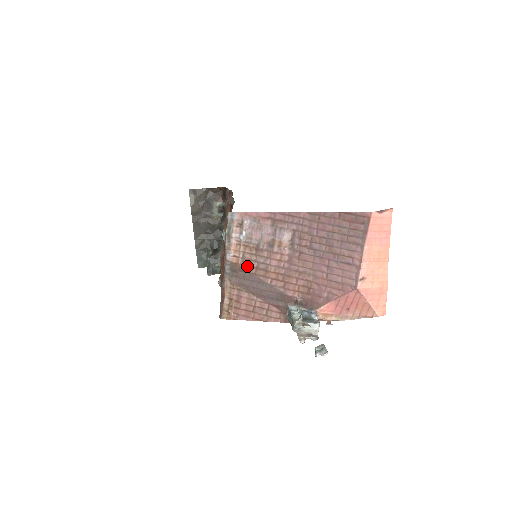
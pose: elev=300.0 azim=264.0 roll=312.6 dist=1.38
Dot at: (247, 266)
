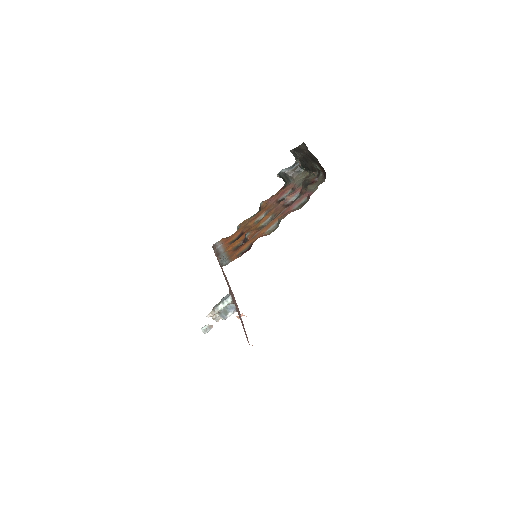
Dot at: occluded
